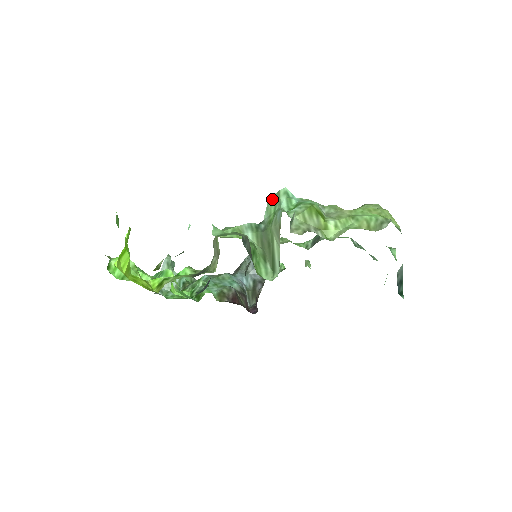
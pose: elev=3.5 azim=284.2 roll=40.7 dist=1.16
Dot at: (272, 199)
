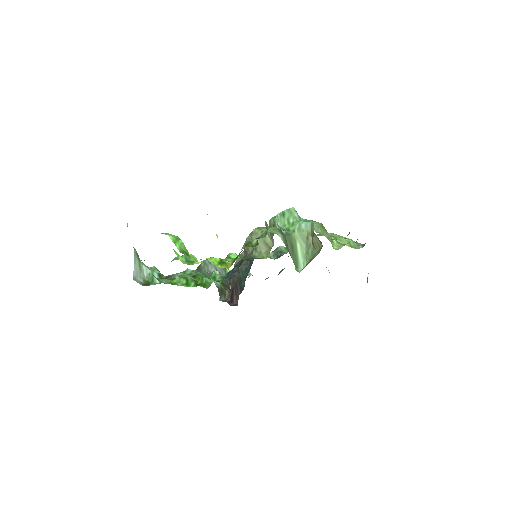
Dot at: (283, 213)
